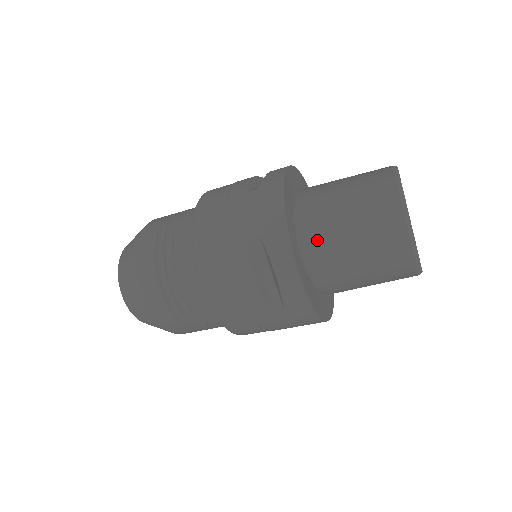
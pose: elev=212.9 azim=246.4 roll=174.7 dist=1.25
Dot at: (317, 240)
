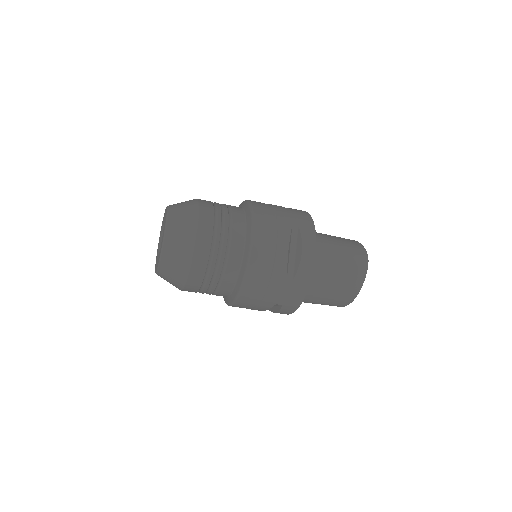
Dot at: (322, 248)
